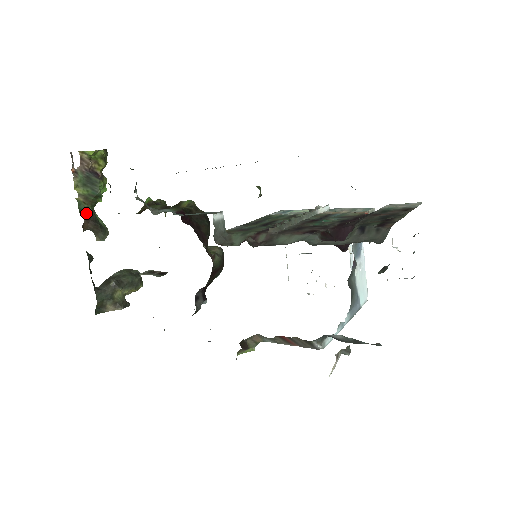
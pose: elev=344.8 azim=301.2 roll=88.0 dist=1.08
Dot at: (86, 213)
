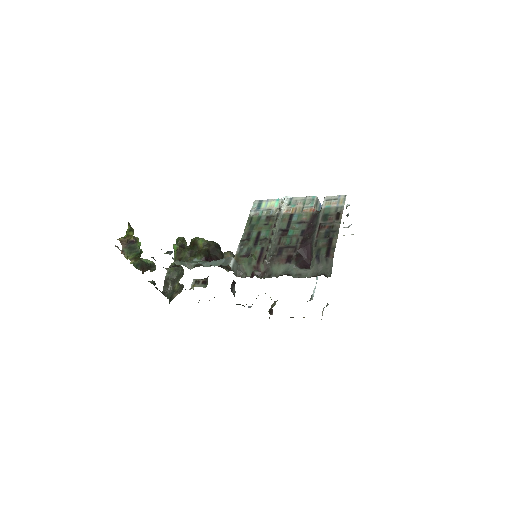
Dot at: (140, 266)
